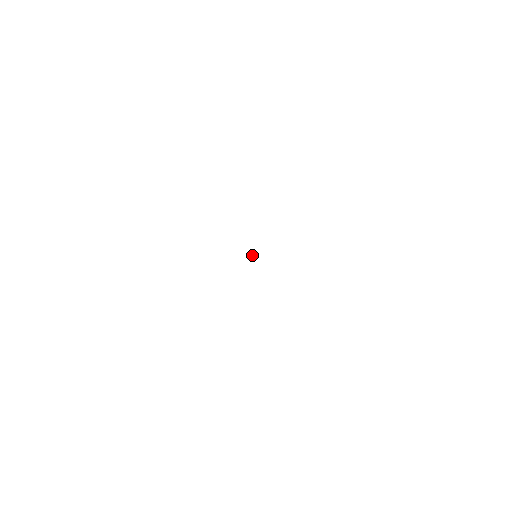
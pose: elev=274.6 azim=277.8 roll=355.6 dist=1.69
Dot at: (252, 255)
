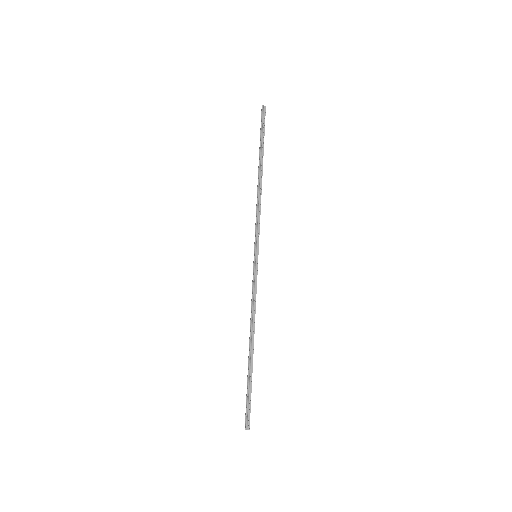
Dot at: (245, 429)
